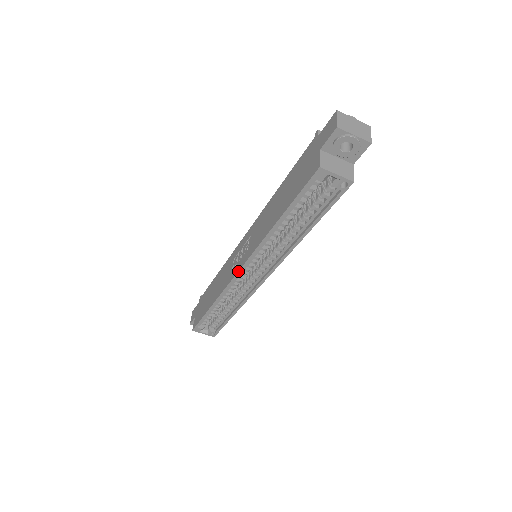
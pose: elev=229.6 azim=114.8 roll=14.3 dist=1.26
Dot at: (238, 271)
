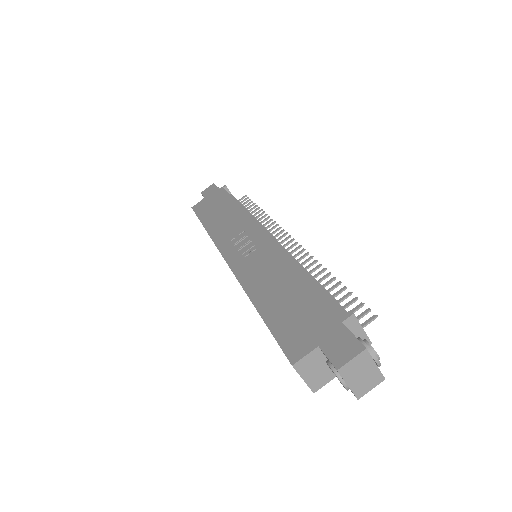
Dot at: (224, 259)
